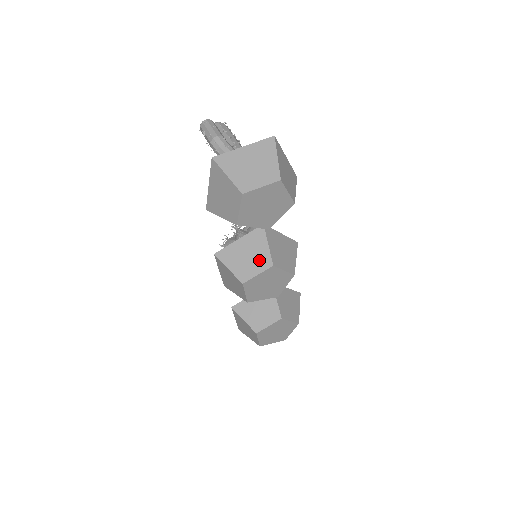
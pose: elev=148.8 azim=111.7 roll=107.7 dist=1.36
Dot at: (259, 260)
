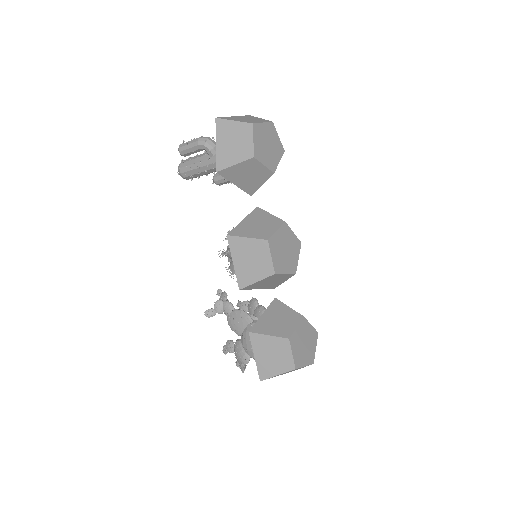
Dot at: (270, 223)
